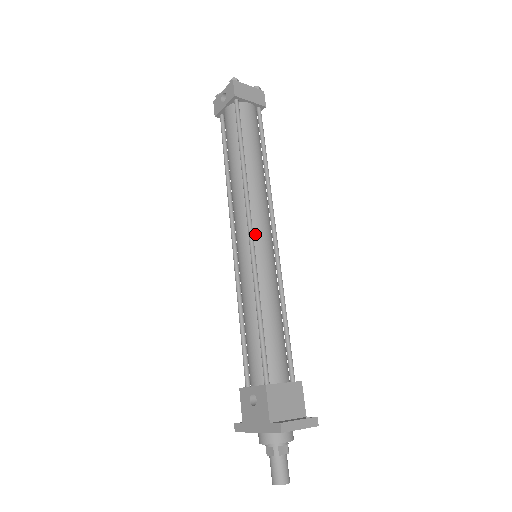
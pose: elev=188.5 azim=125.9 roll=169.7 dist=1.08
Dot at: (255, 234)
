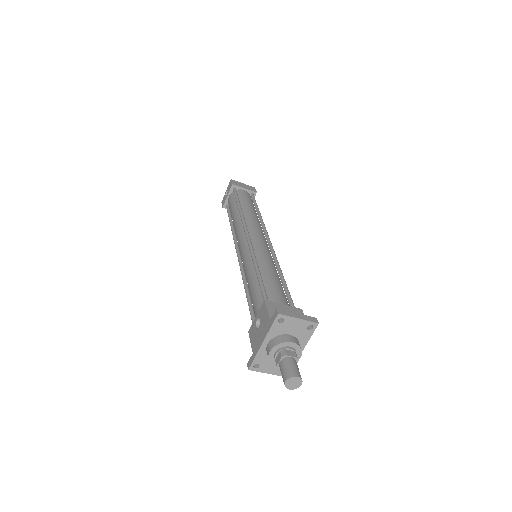
Dot at: (251, 237)
